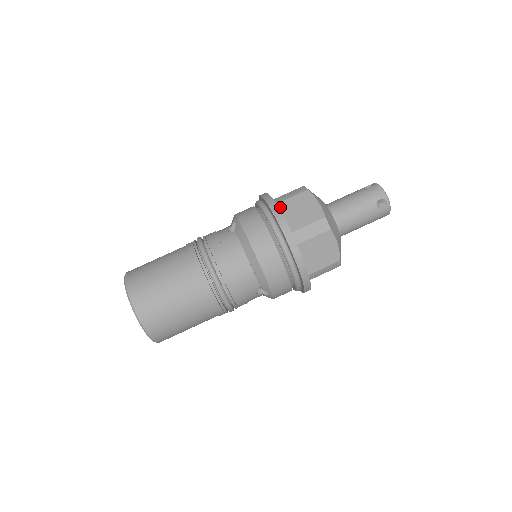
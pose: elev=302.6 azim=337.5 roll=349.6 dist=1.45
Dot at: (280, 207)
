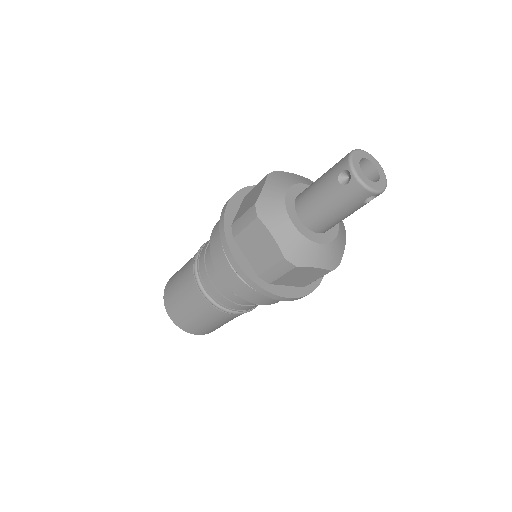
Dot at: (245, 198)
